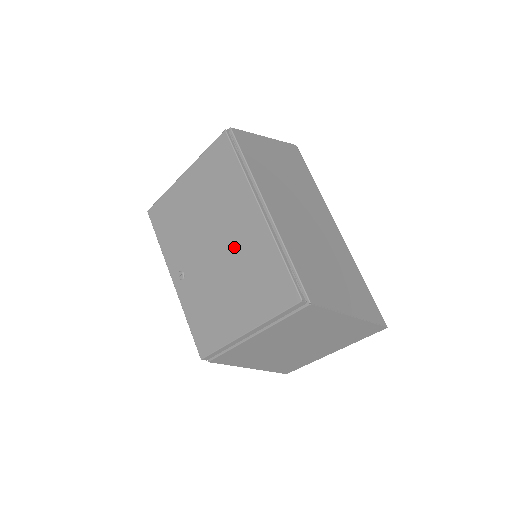
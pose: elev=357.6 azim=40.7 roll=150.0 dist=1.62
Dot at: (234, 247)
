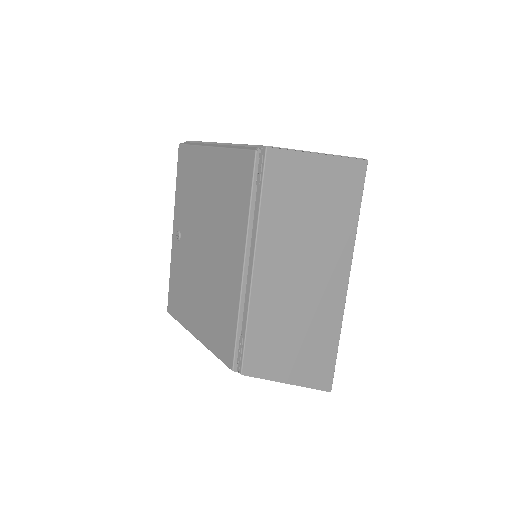
Dot at: (215, 267)
